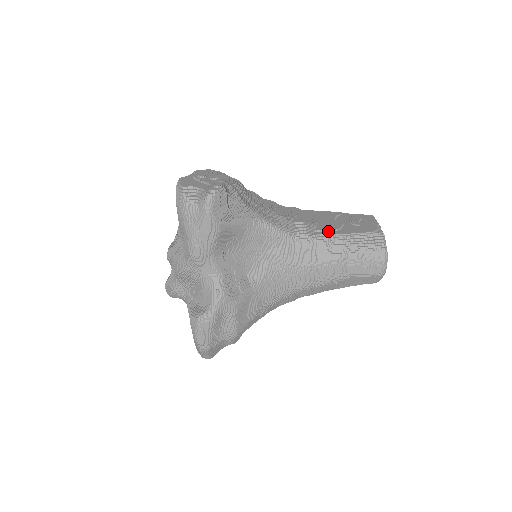
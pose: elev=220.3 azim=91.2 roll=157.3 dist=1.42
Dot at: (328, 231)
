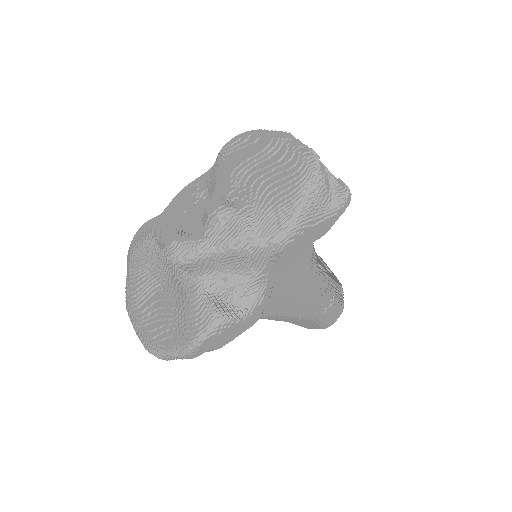
Dot at: (324, 269)
